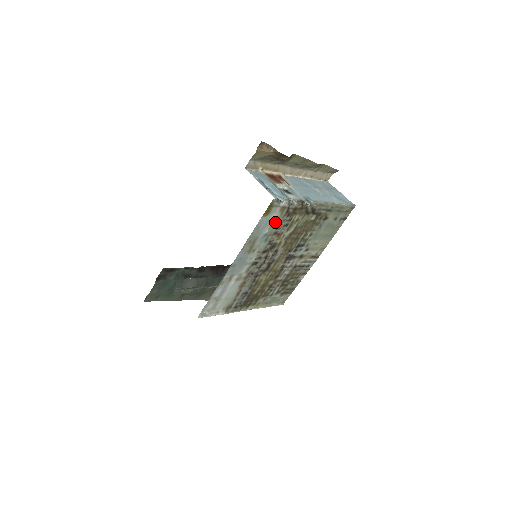
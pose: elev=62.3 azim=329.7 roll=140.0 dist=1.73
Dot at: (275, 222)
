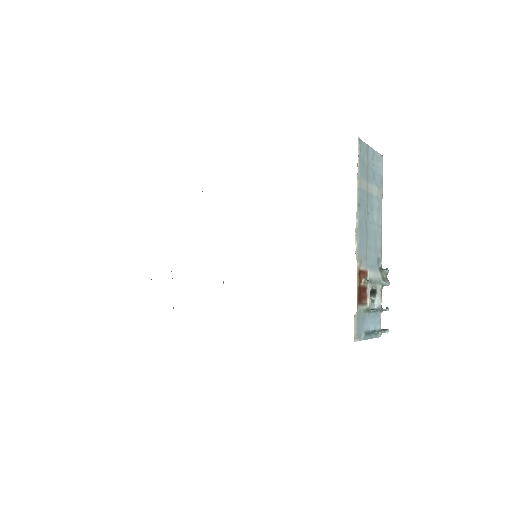
Dot at: occluded
